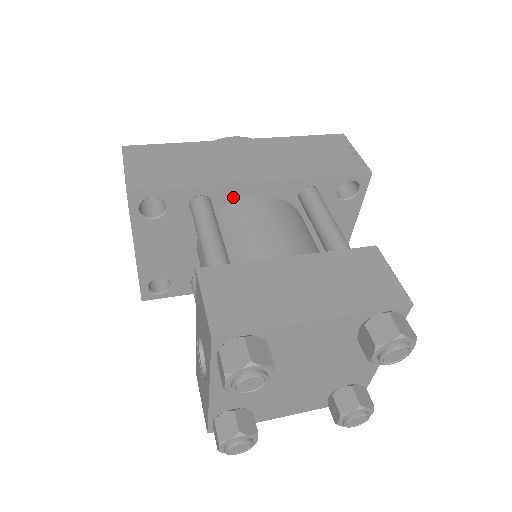
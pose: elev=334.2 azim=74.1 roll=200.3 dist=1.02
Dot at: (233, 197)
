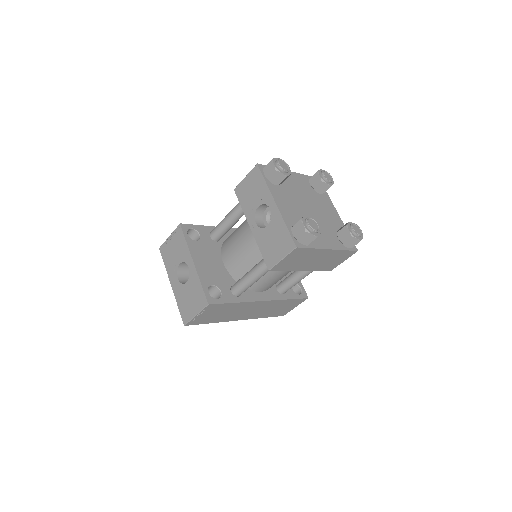
Dot at: (227, 235)
